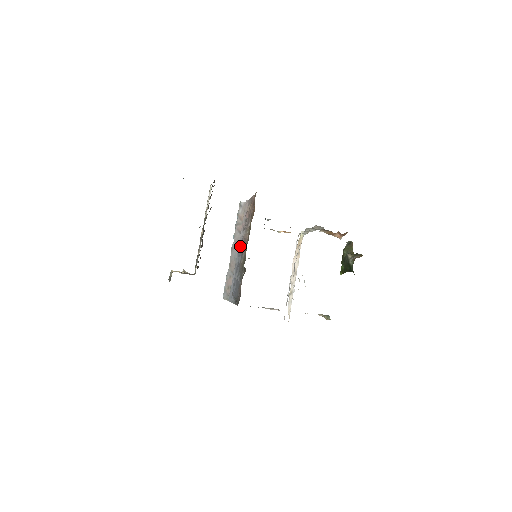
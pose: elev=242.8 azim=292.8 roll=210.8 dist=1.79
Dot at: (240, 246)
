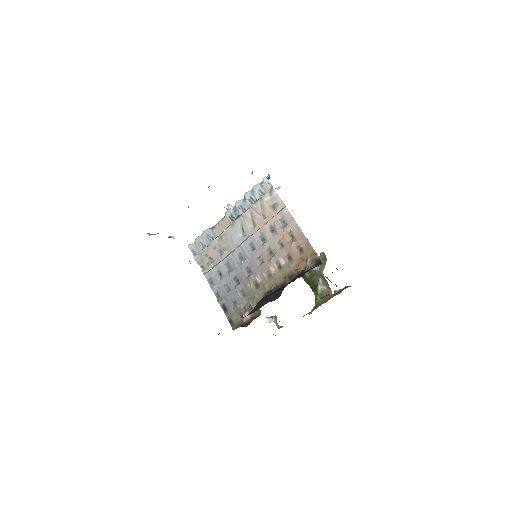
Dot at: (249, 243)
